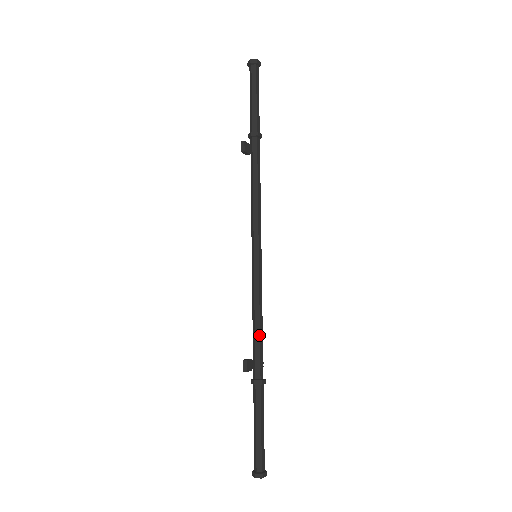
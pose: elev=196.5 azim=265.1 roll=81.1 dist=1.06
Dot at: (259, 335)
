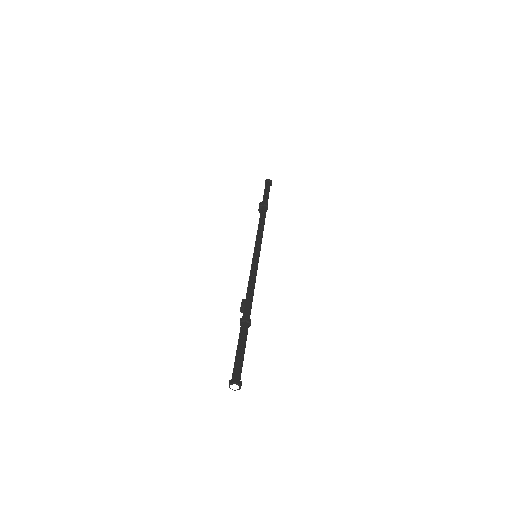
Dot at: (253, 294)
